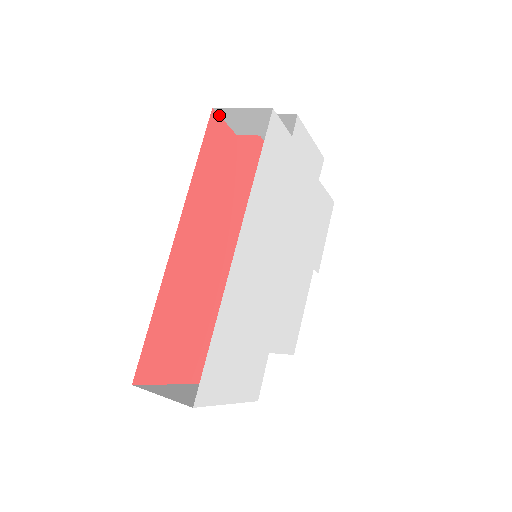
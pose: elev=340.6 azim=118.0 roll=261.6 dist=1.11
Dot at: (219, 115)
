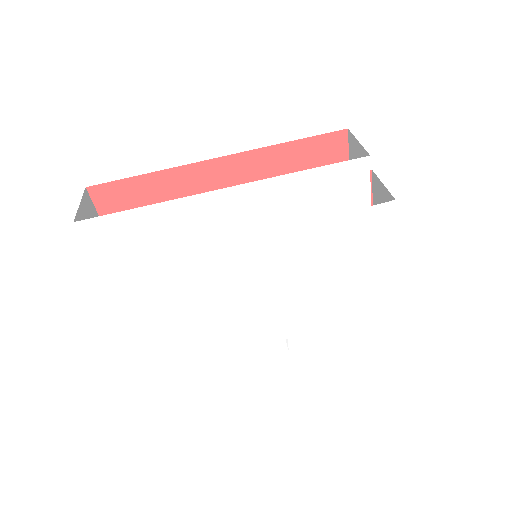
Dot at: (349, 141)
